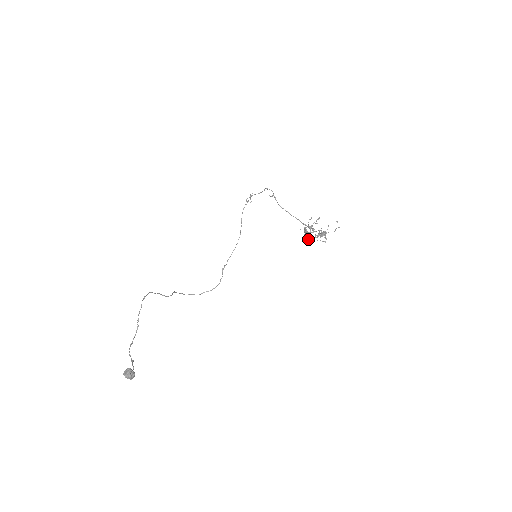
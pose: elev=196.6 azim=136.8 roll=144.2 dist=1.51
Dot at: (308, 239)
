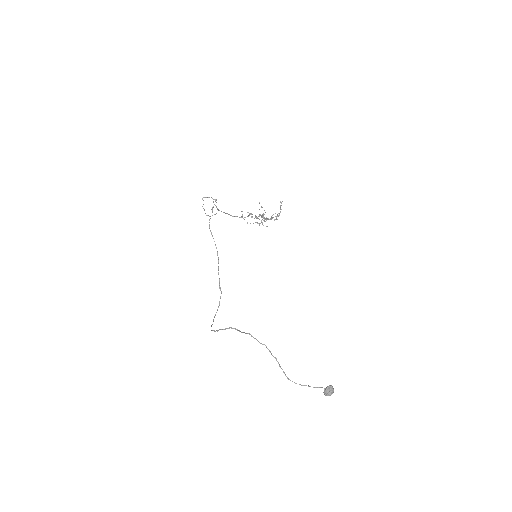
Dot at: (259, 225)
